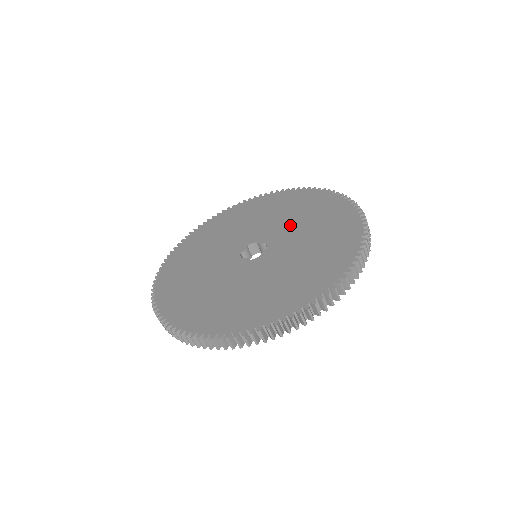
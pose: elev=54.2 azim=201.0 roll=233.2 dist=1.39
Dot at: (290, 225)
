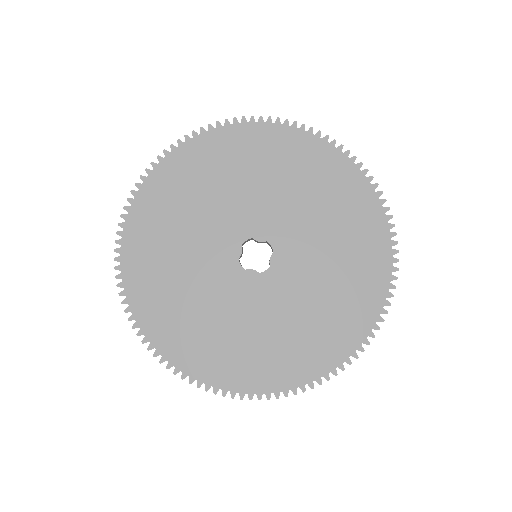
Dot at: (289, 207)
